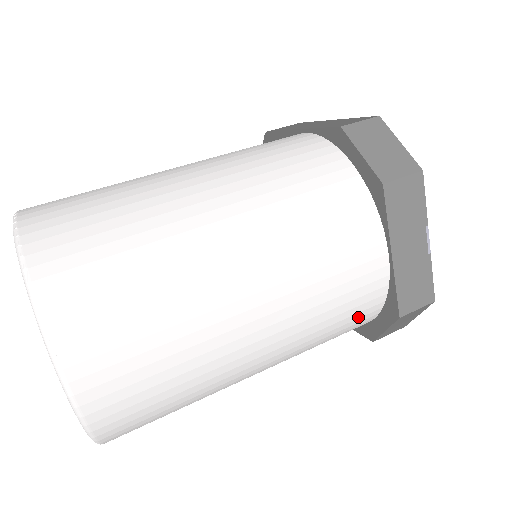
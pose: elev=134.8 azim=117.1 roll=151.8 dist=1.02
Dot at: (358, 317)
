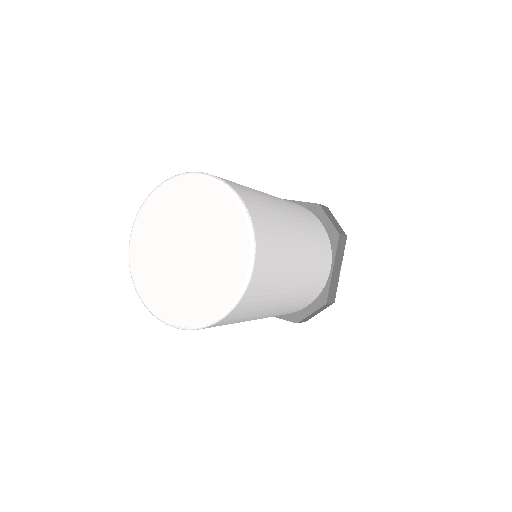
Dot at: (309, 299)
